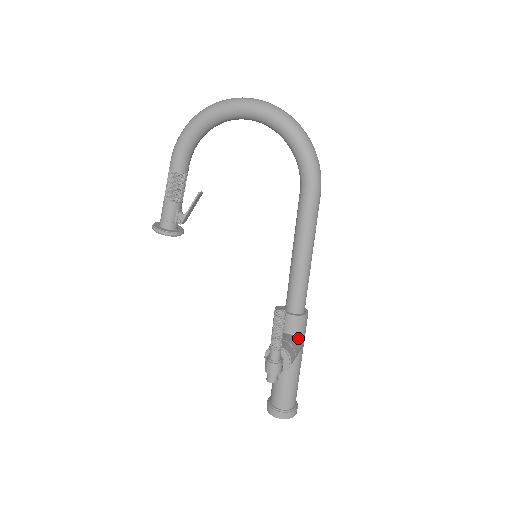
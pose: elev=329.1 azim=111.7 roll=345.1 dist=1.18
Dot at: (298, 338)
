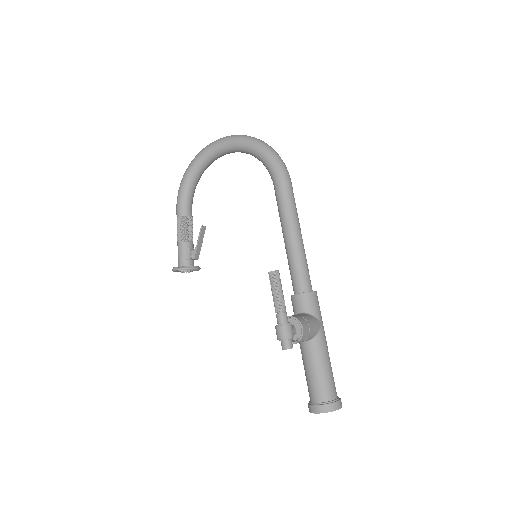
Dot at: (312, 316)
